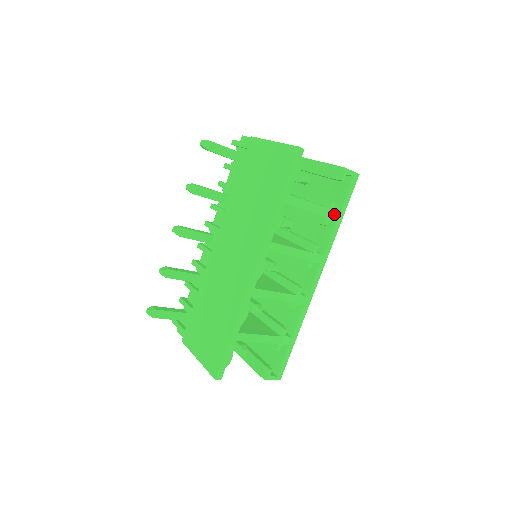
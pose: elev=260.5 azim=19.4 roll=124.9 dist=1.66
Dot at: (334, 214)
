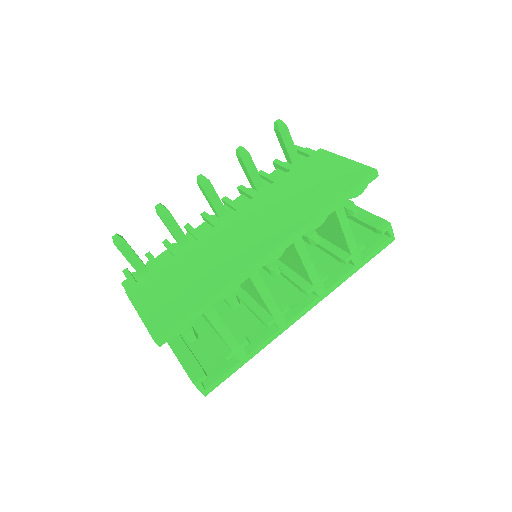
Dot at: (357, 258)
